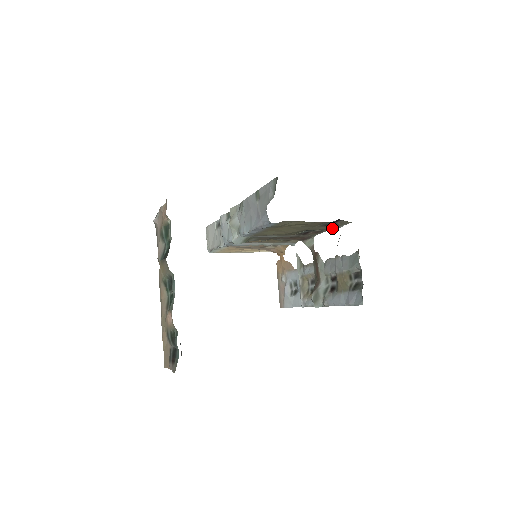
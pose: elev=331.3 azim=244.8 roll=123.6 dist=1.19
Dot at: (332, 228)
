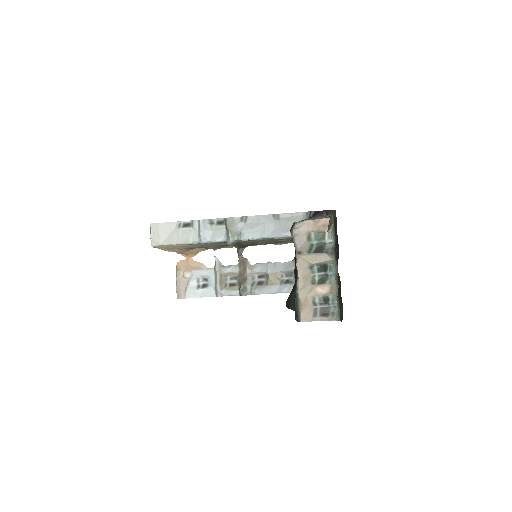
Dot at: occluded
